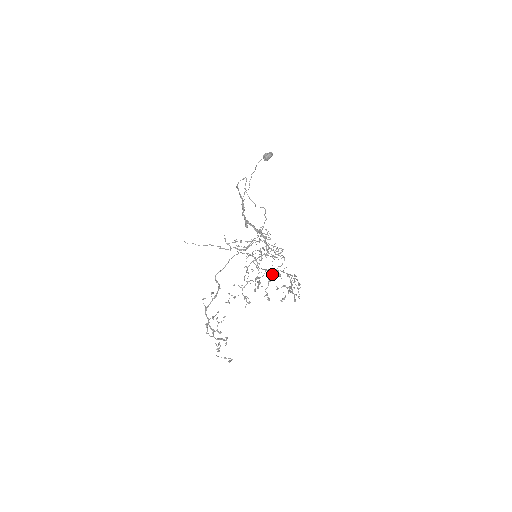
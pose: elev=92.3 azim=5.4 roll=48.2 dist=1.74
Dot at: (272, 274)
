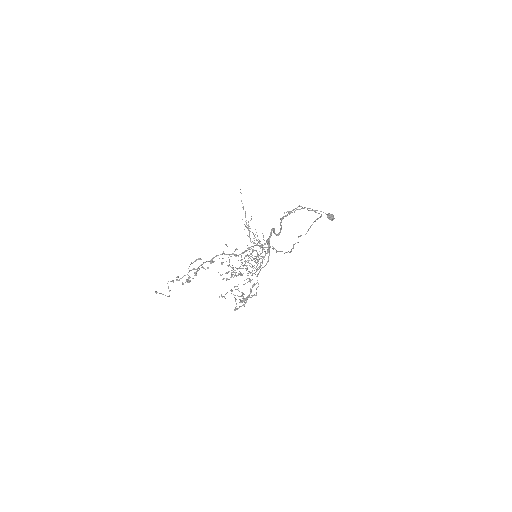
Dot at: (248, 278)
